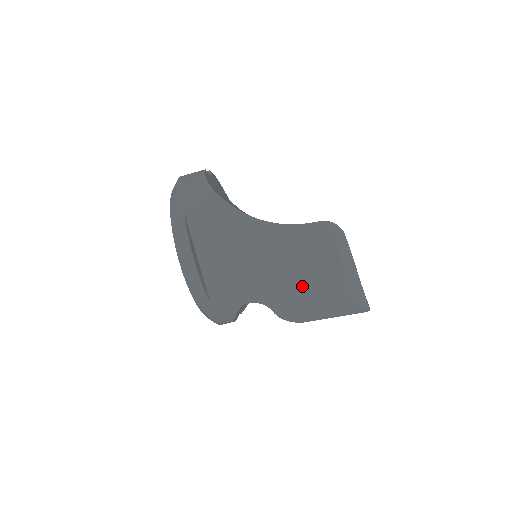
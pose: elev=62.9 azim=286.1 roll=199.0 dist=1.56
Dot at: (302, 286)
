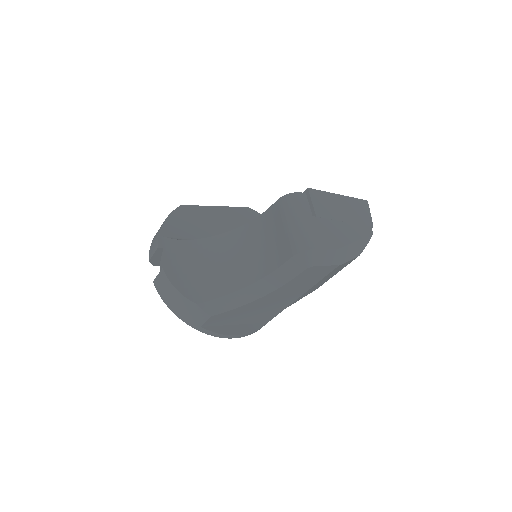
Dot at: (317, 284)
